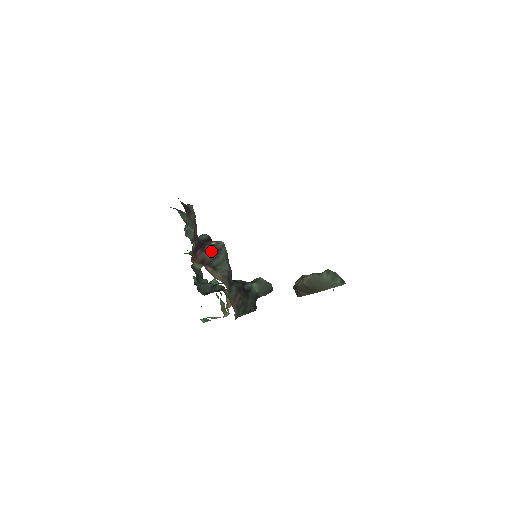
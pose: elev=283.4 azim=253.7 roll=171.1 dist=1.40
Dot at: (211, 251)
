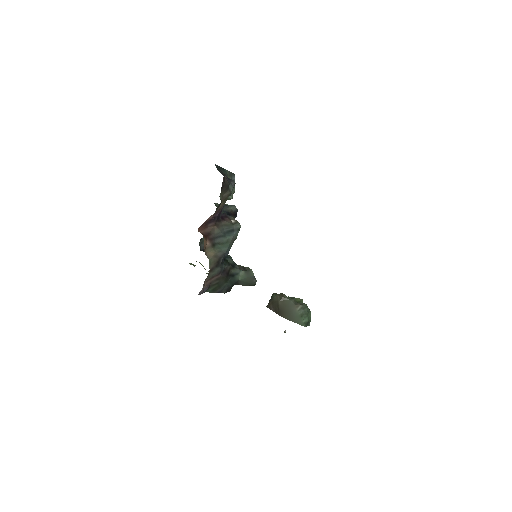
Dot at: (224, 228)
